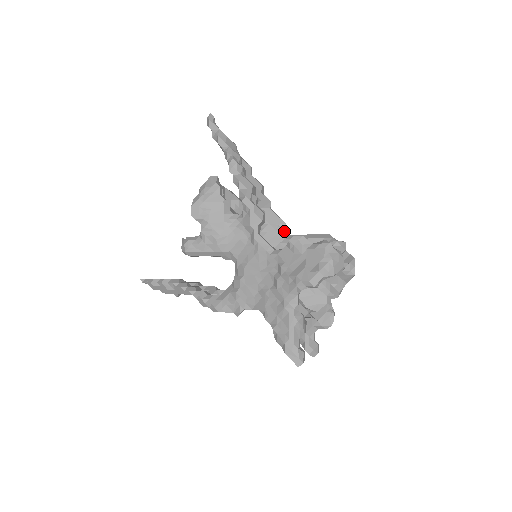
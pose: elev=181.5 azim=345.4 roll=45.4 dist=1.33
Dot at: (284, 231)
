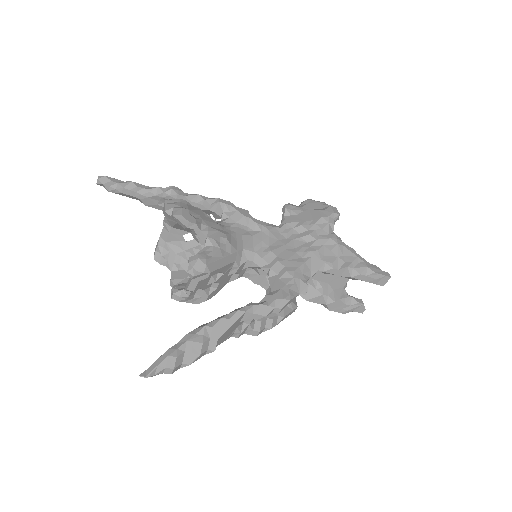
Dot at: occluded
